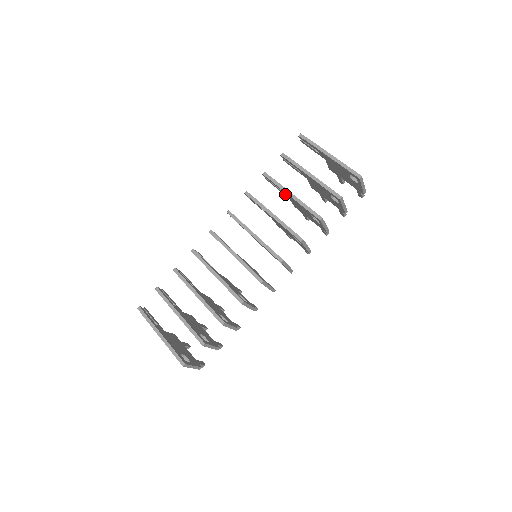
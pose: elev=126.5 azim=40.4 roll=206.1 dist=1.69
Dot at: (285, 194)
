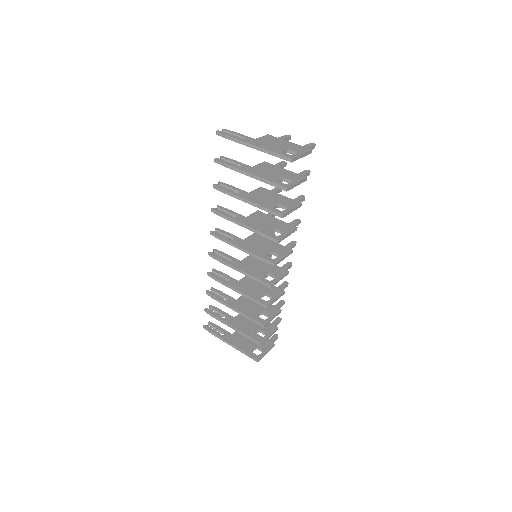
Dot at: occluded
